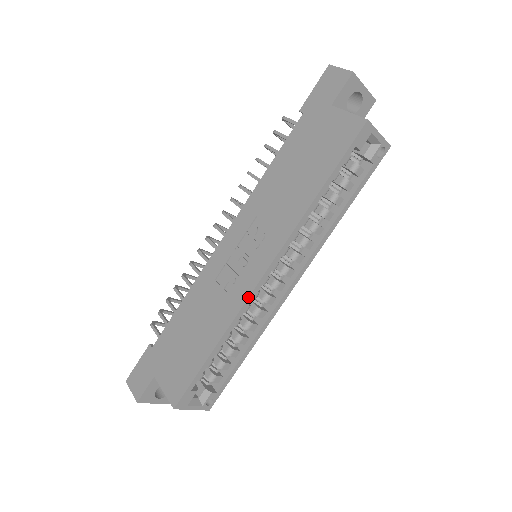
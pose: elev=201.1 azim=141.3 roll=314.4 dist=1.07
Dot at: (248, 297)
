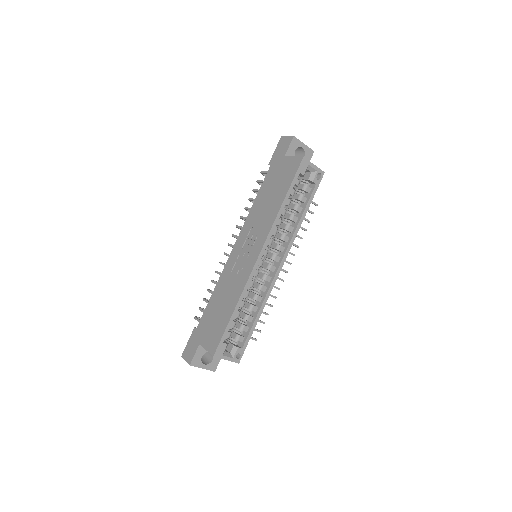
Dot at: (251, 272)
